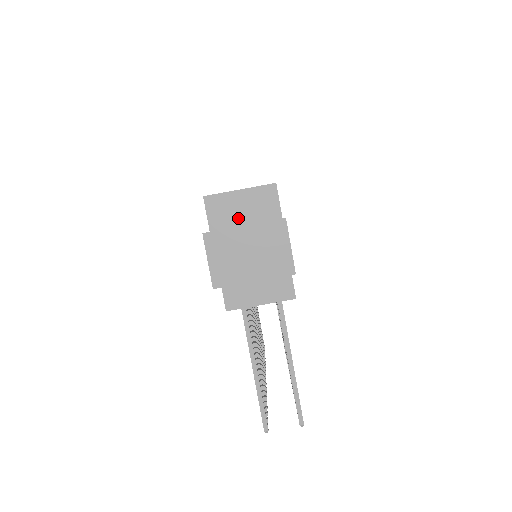
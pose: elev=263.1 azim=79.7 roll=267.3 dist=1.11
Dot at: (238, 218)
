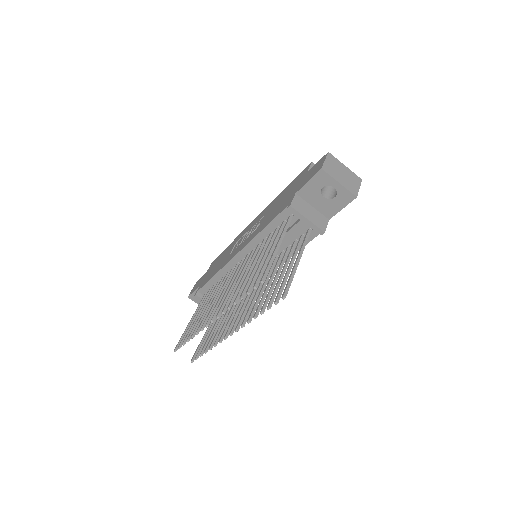
Dot at: occluded
